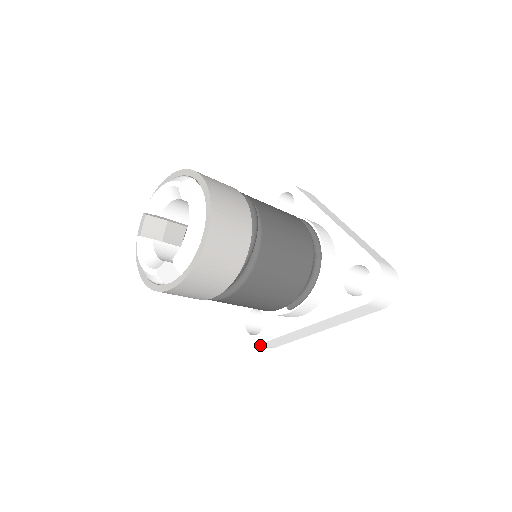
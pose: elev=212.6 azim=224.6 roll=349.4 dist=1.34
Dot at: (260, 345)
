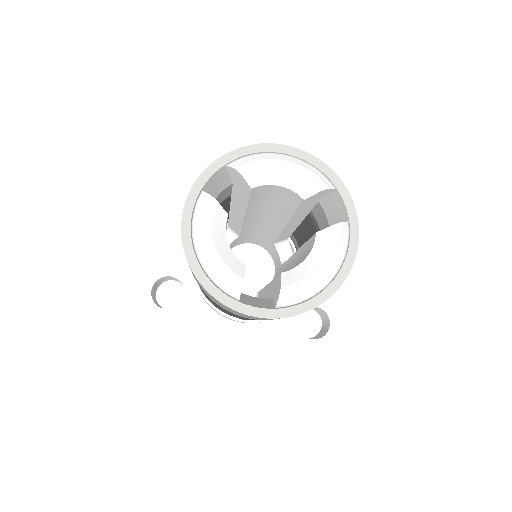
Dot at: occluded
